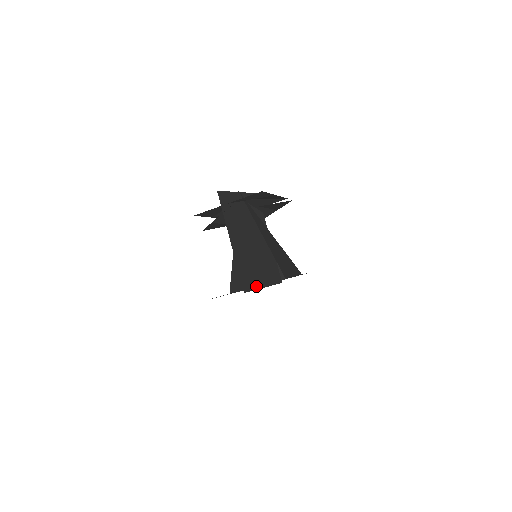
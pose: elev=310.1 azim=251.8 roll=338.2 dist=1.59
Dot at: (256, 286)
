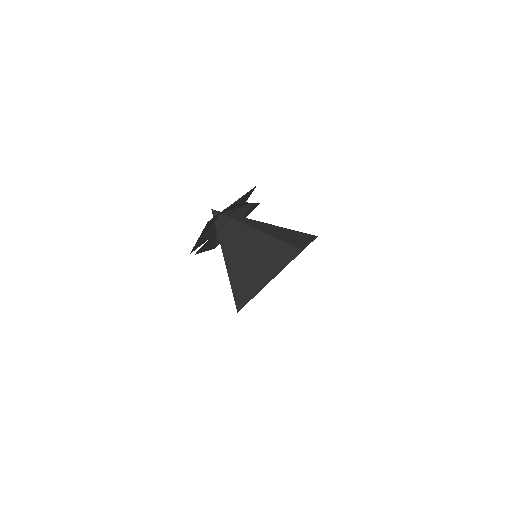
Dot at: occluded
